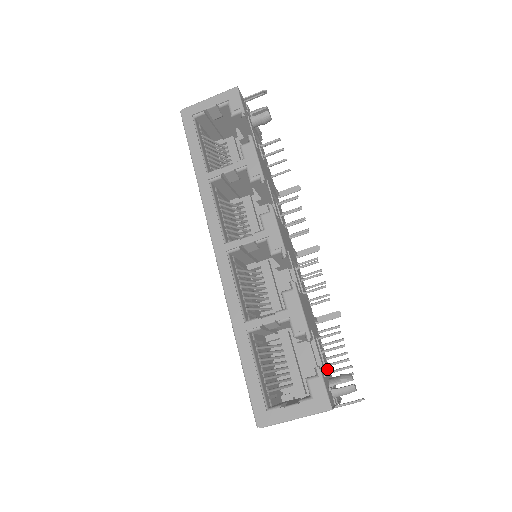
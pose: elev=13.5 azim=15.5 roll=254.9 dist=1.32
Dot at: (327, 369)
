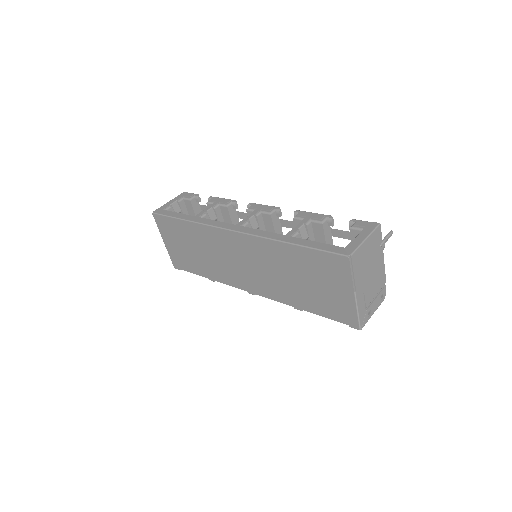
Dot at: occluded
